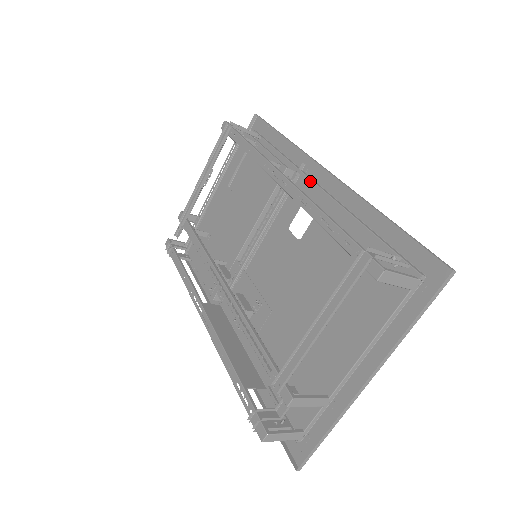
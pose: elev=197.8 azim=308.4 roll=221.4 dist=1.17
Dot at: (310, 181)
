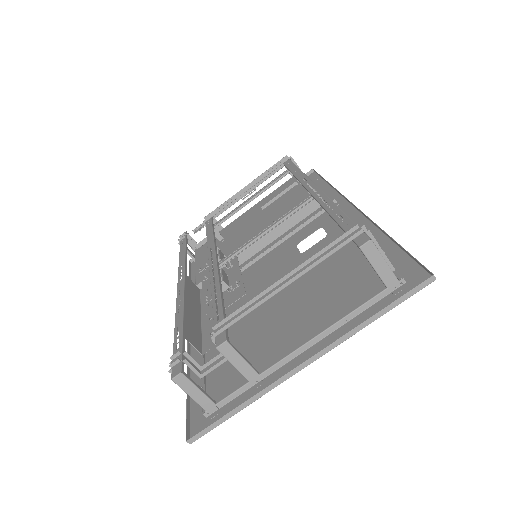
Dot at: occluded
